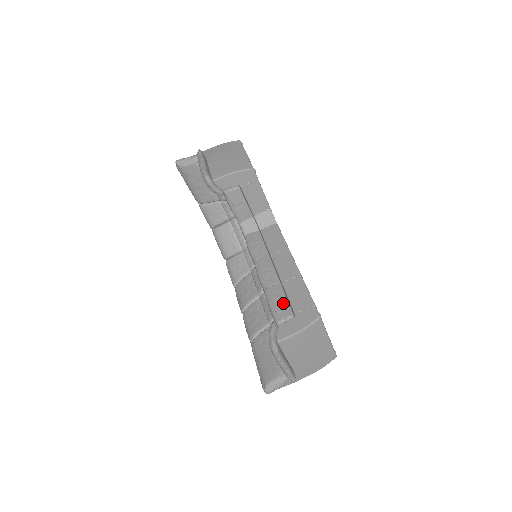
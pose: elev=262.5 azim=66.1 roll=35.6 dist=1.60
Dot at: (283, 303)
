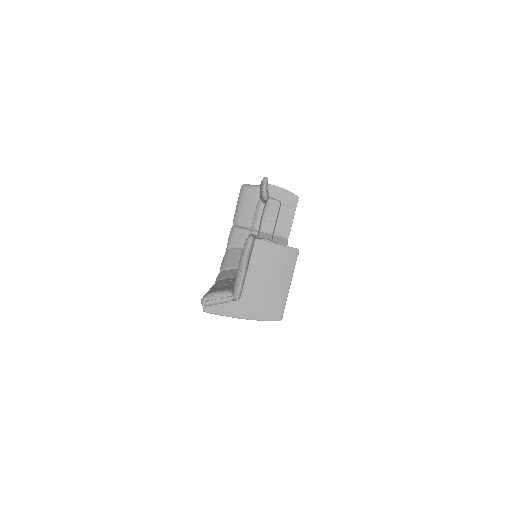
Dot at: occluded
